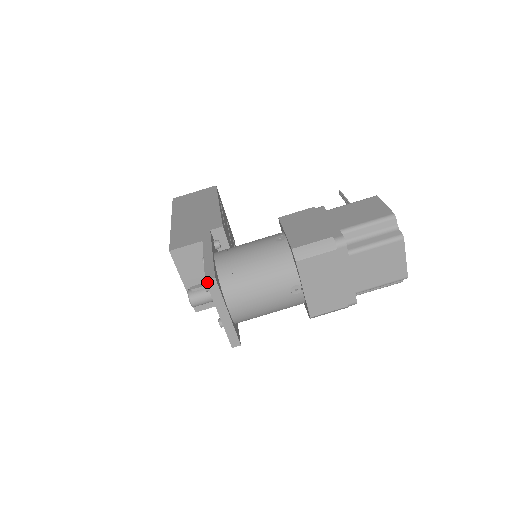
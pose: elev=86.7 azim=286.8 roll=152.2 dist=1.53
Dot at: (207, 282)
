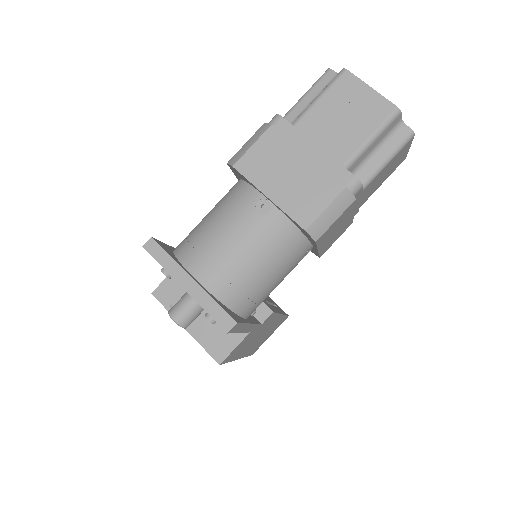
Dot at: (145, 248)
